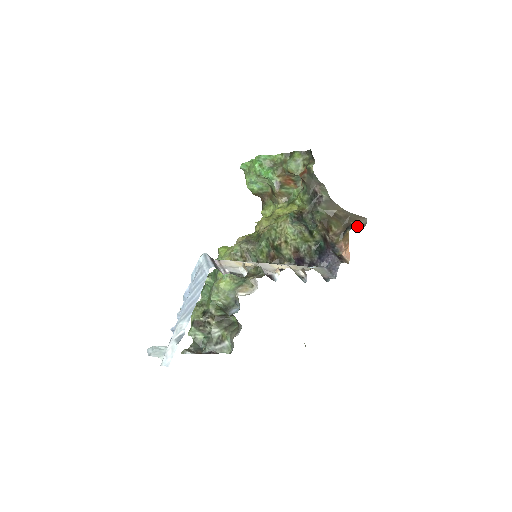
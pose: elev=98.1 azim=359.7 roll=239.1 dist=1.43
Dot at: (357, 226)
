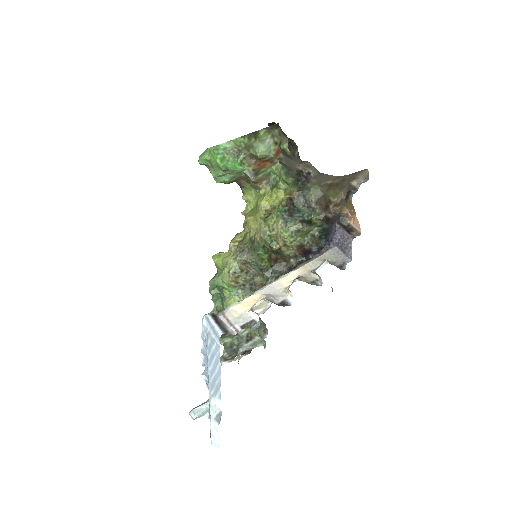
Dot at: (359, 186)
